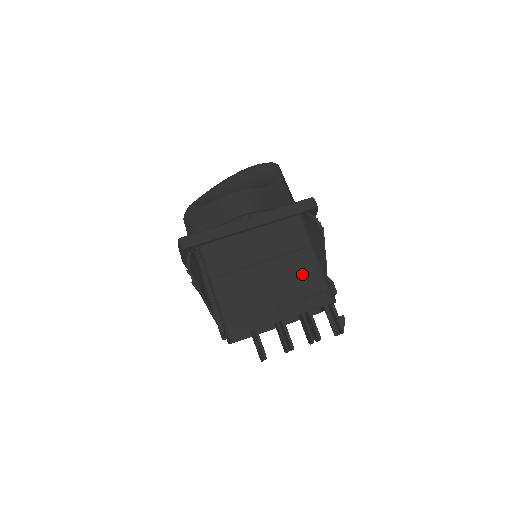
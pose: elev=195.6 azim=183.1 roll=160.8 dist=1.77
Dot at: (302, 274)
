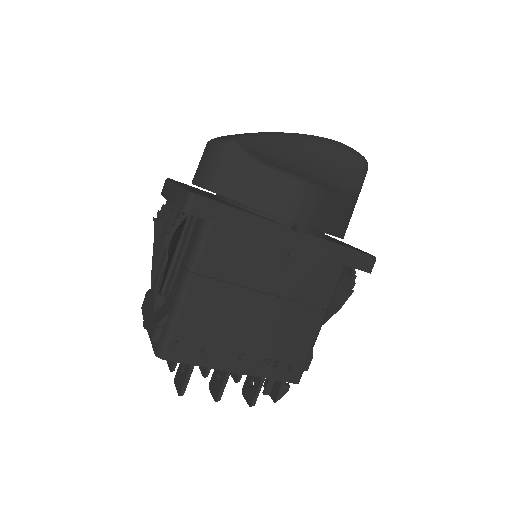
Dot at: (293, 335)
